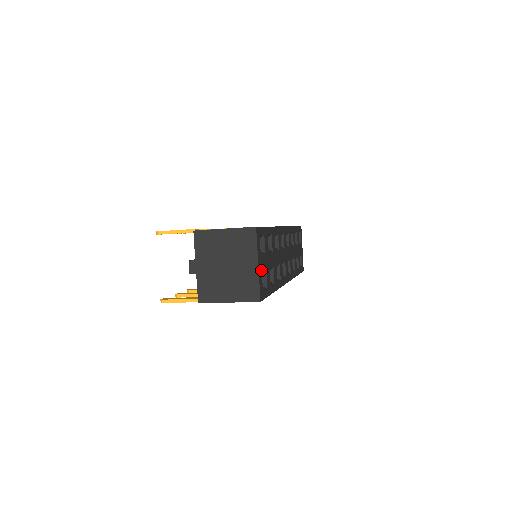
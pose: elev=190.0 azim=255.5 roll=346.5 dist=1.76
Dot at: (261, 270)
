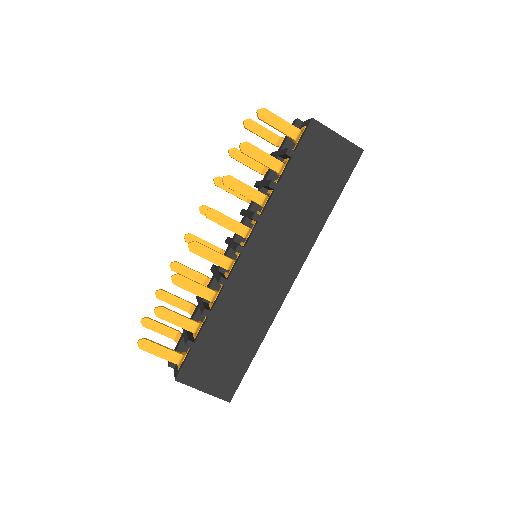
Dot at: occluded
